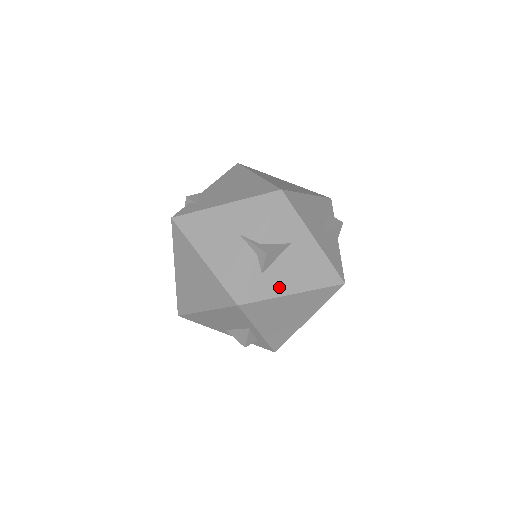
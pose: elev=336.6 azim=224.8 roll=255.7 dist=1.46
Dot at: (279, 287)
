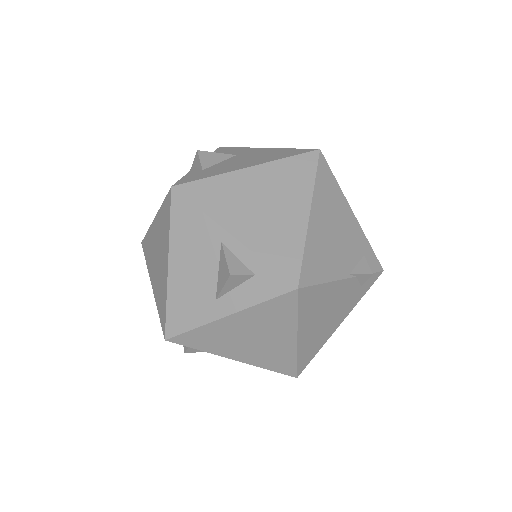
Dot at: (226, 170)
